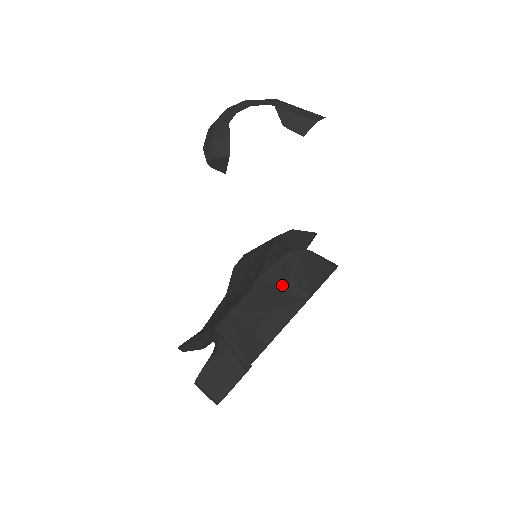
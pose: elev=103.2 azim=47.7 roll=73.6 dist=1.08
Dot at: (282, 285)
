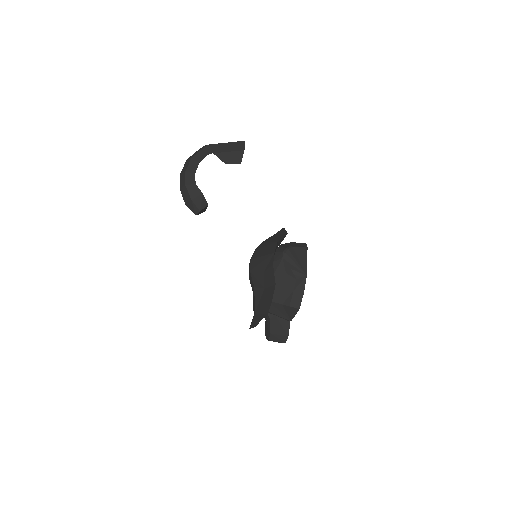
Dot at: (289, 275)
